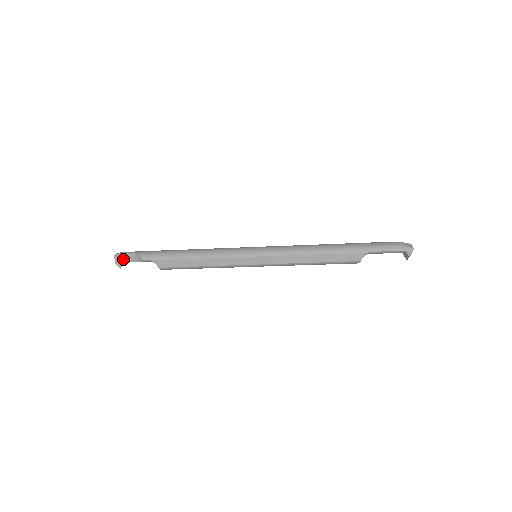
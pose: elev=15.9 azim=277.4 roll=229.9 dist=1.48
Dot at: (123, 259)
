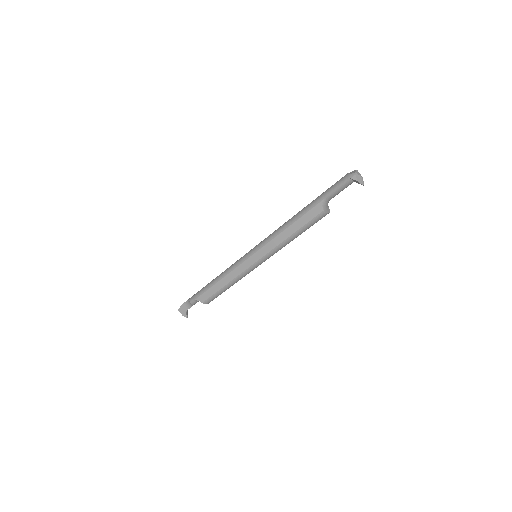
Dot at: (184, 310)
